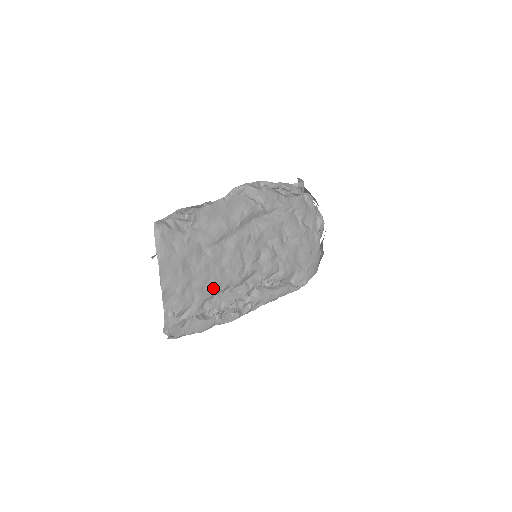
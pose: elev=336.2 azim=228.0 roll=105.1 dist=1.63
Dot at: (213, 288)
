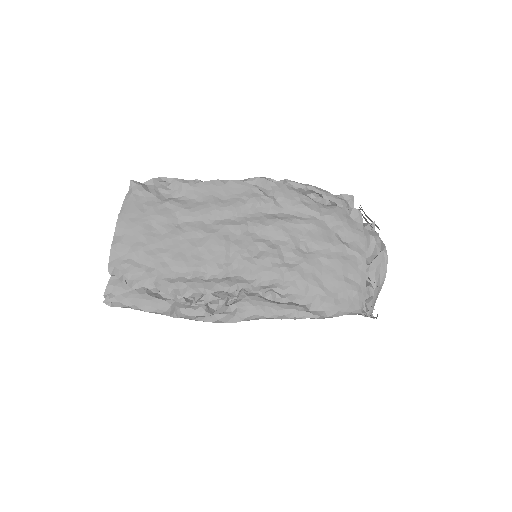
Dot at: (177, 265)
